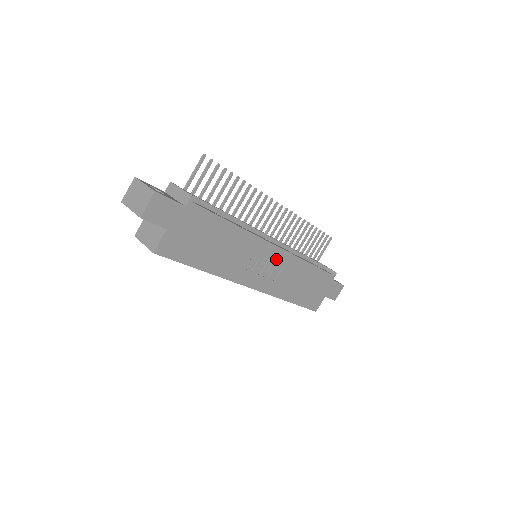
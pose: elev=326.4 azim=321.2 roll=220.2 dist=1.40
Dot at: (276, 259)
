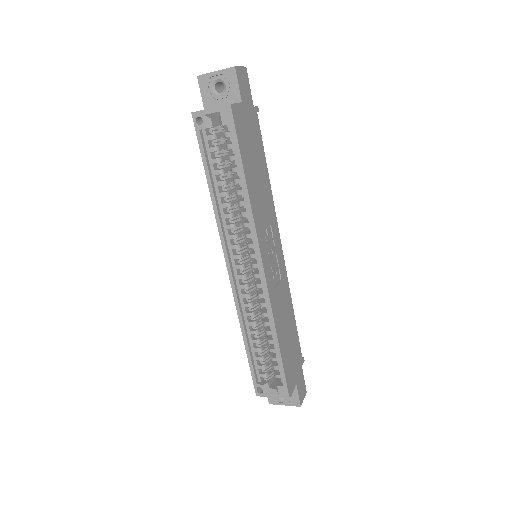
Dot at: (279, 261)
